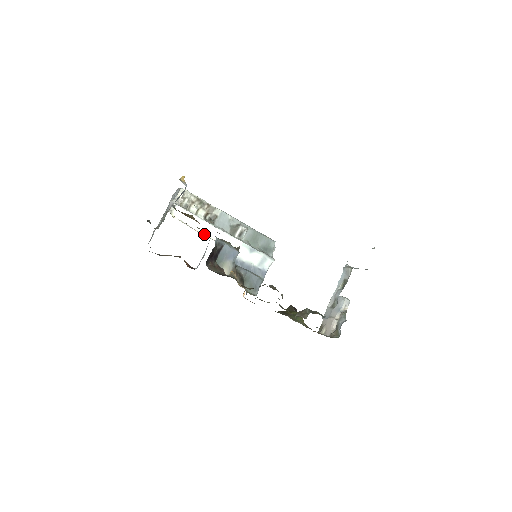
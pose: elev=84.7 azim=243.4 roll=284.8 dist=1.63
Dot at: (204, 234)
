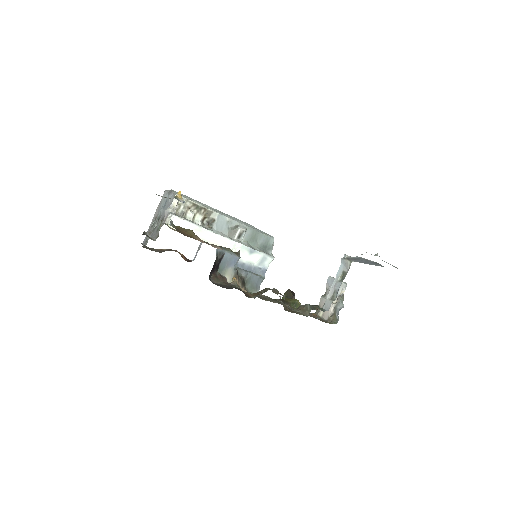
Dot at: occluded
